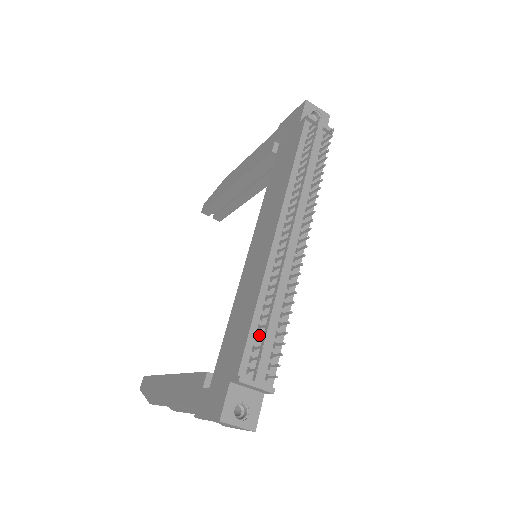
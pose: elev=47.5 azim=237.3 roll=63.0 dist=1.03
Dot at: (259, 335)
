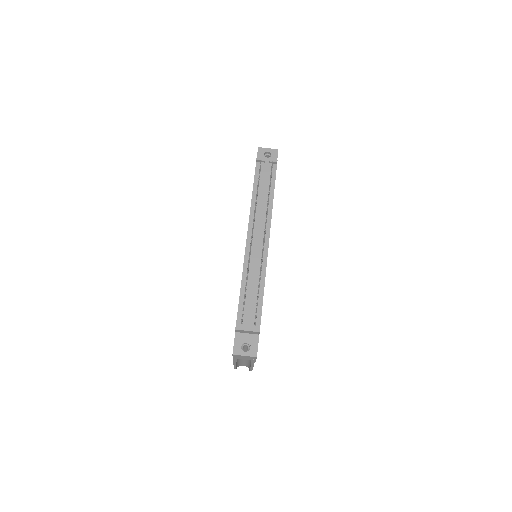
Dot at: (246, 301)
